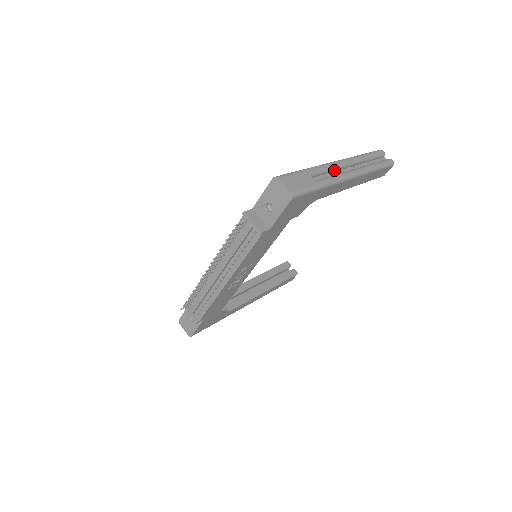
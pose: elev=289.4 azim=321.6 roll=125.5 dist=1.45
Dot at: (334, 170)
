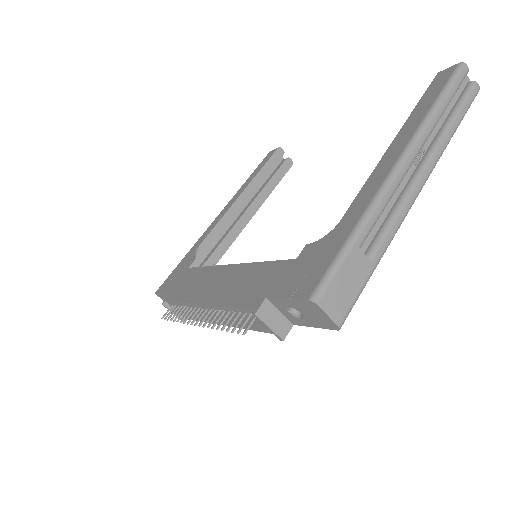
Dot at: (394, 189)
